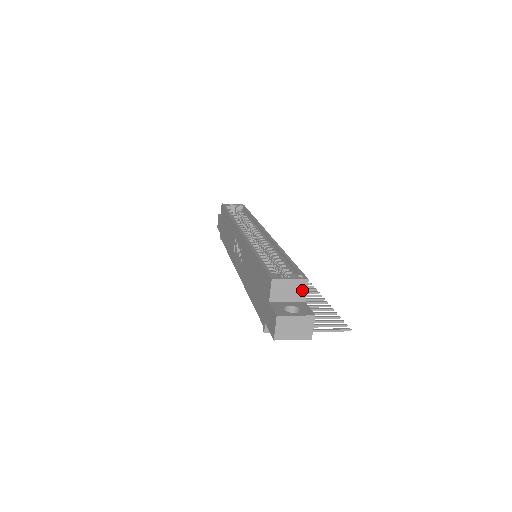
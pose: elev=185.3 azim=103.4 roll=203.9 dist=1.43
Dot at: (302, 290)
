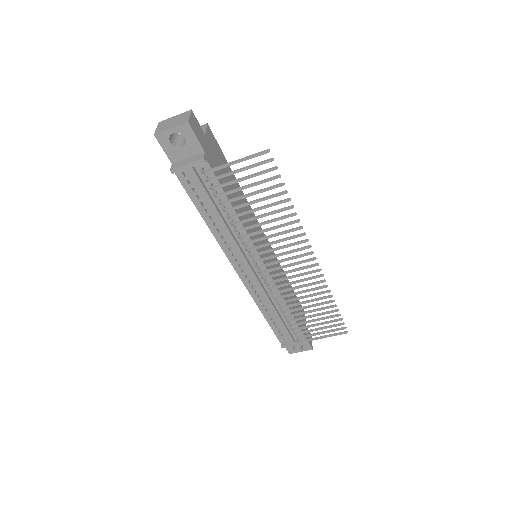
Dot at: occluded
